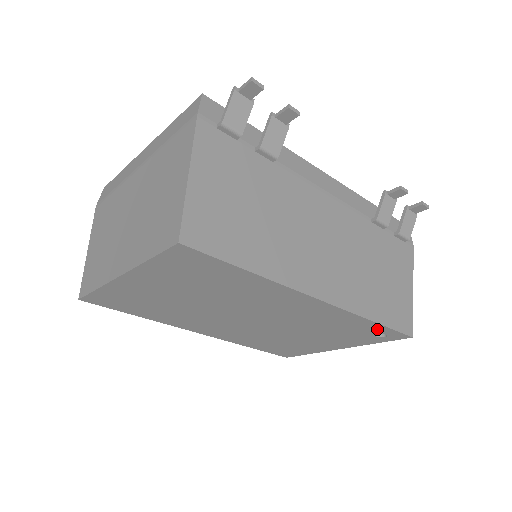
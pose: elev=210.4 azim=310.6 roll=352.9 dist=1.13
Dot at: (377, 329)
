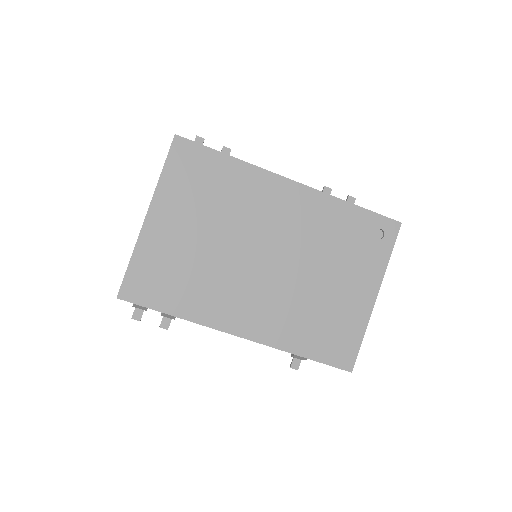
Dot at: (366, 220)
